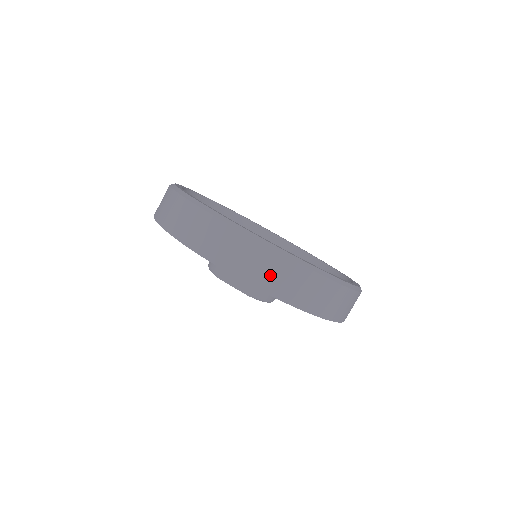
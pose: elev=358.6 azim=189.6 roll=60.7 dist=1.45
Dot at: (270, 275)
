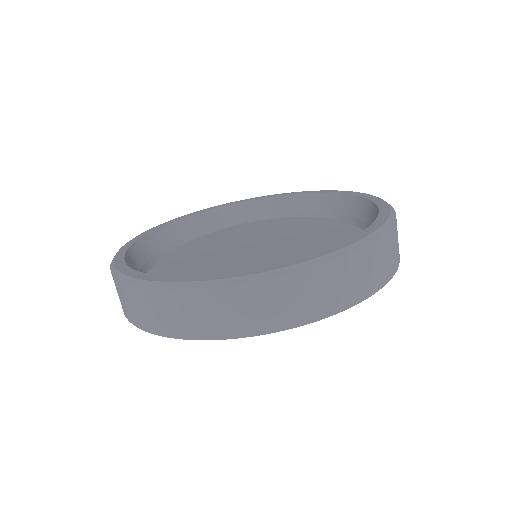
Dot at: (390, 258)
